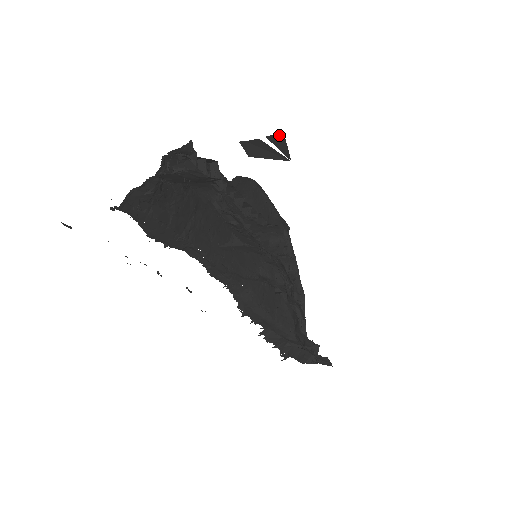
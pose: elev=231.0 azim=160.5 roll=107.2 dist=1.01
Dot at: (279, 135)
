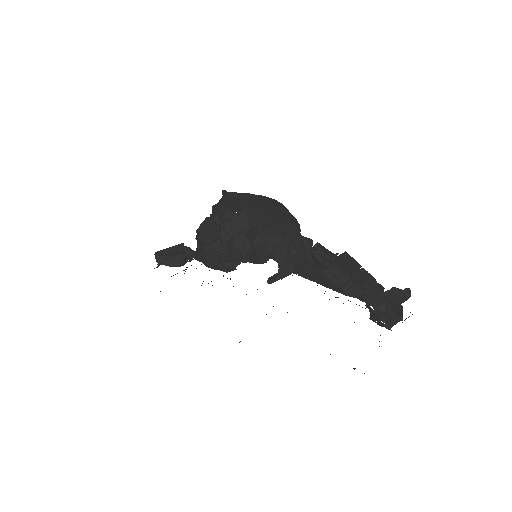
Dot at: occluded
